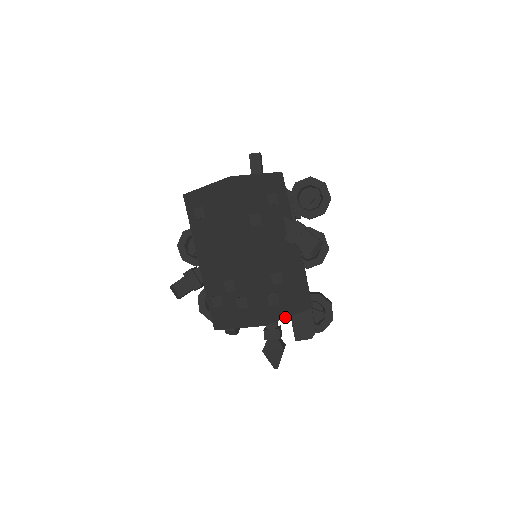
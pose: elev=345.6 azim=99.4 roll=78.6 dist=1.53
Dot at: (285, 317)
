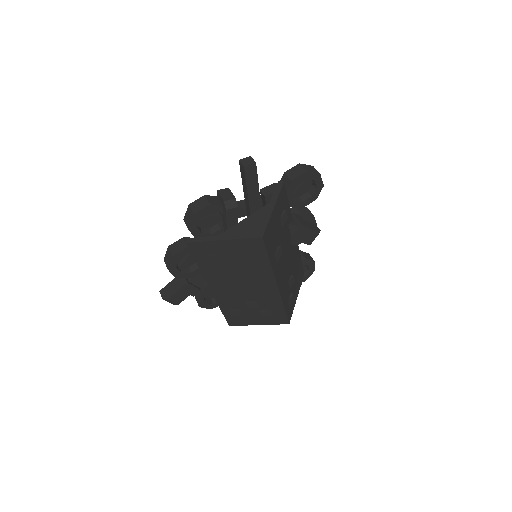
Dot at: (295, 302)
